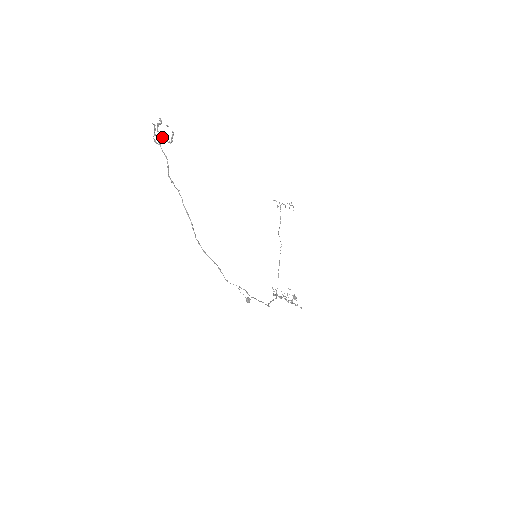
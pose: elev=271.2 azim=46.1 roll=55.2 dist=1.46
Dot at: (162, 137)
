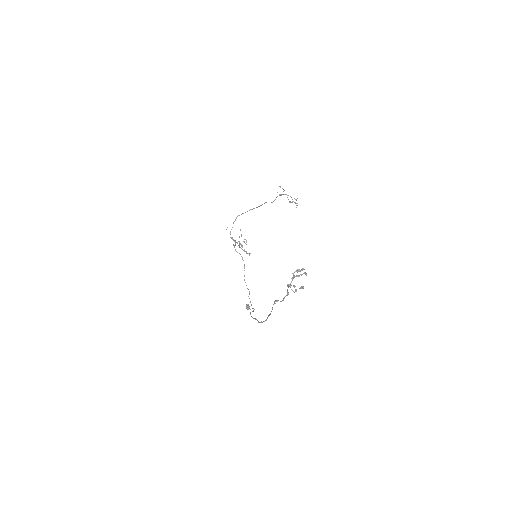
Dot at: (293, 278)
